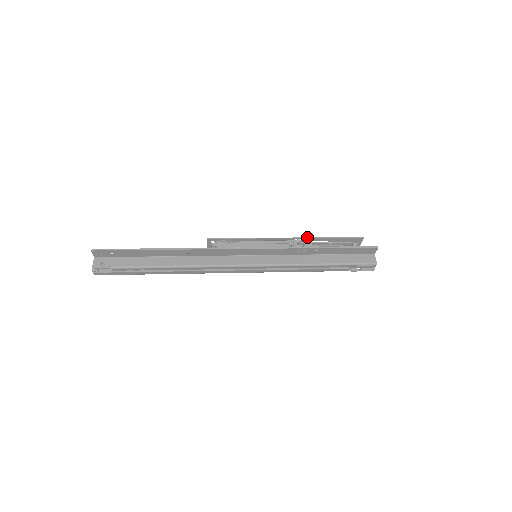
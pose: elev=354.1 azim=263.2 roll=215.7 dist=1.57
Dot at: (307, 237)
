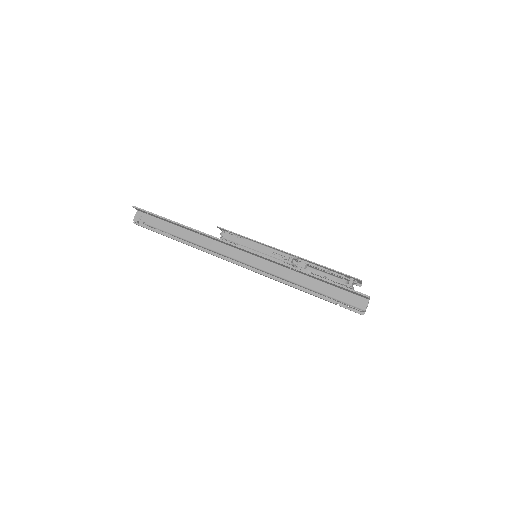
Dot at: occluded
